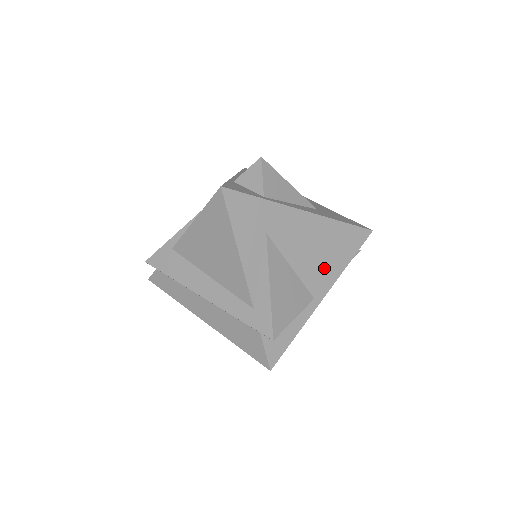
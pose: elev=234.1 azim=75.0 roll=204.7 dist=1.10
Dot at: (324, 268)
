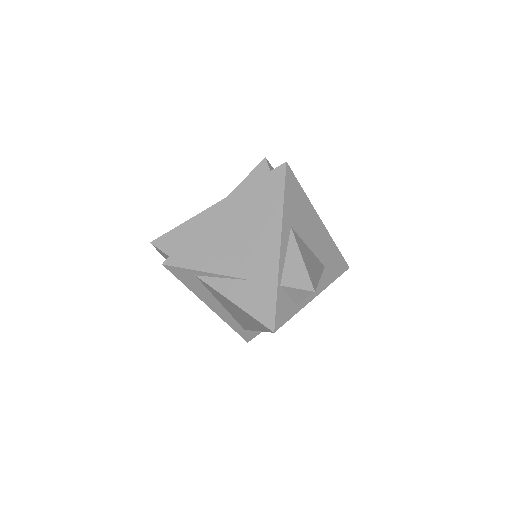
Dot at: occluded
